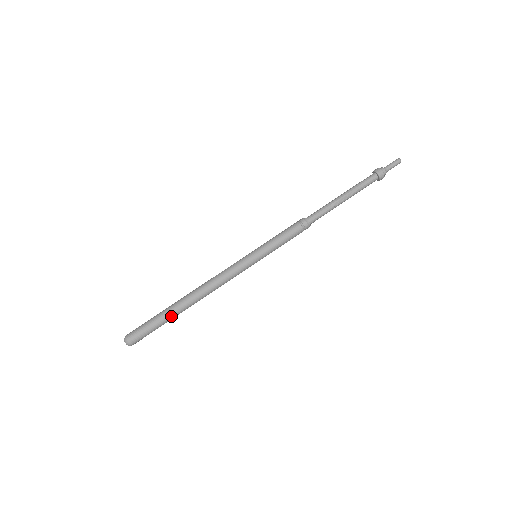
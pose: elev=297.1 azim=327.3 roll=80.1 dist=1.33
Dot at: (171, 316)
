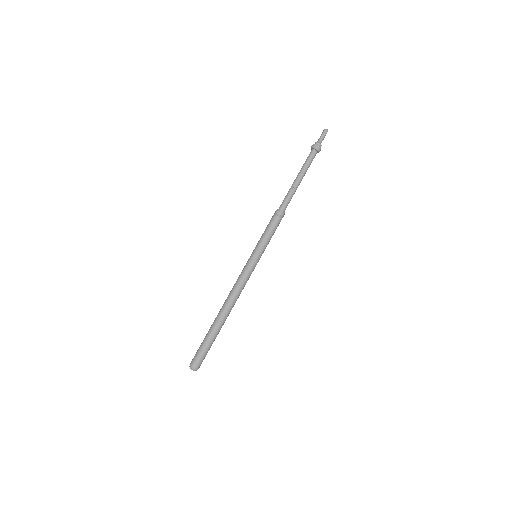
Dot at: (214, 332)
